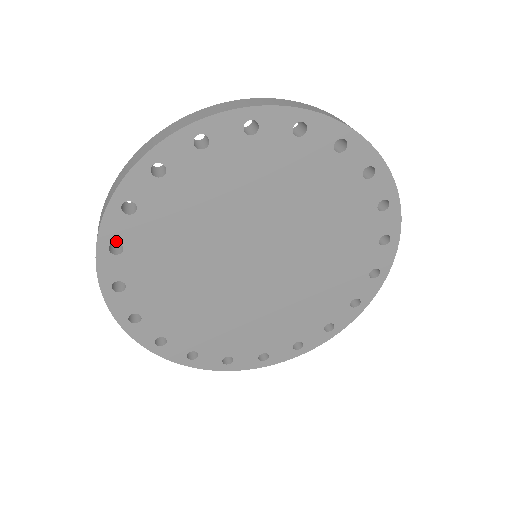
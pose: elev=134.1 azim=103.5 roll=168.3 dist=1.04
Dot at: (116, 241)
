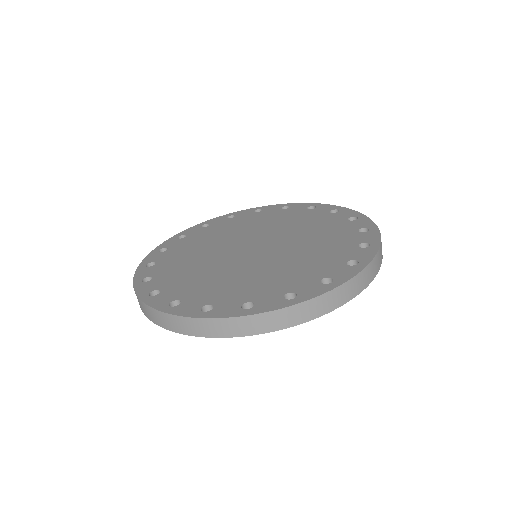
Dot at: (185, 235)
